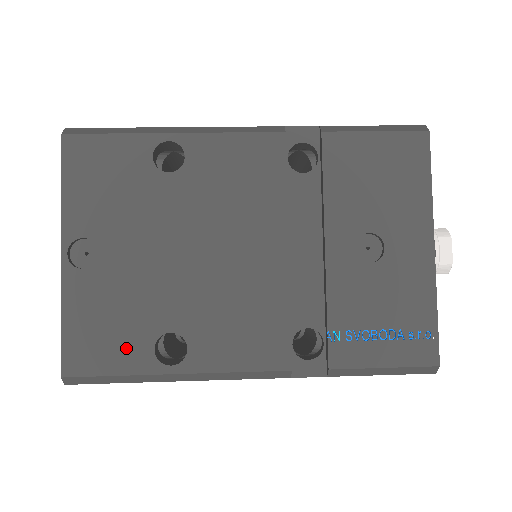
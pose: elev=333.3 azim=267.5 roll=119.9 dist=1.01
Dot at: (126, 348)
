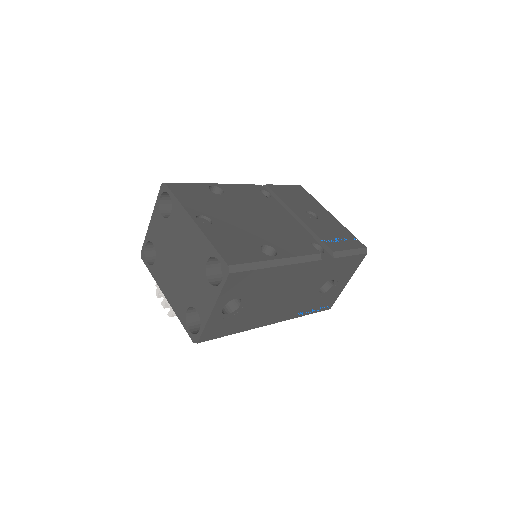
Dot at: (249, 252)
